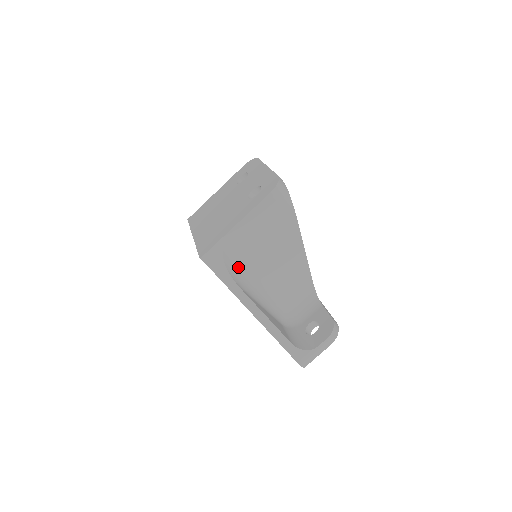
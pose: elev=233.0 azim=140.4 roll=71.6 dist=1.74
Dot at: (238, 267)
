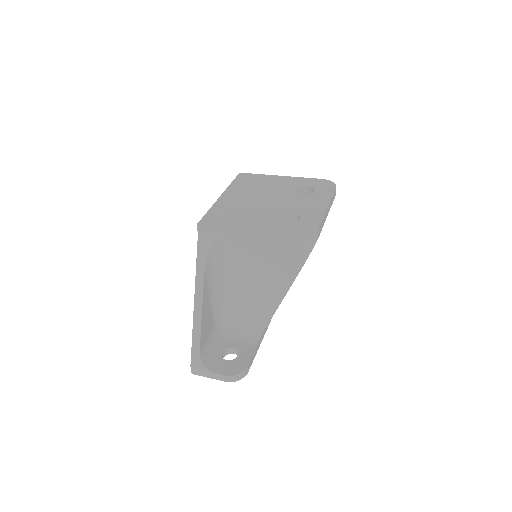
Dot at: (220, 259)
